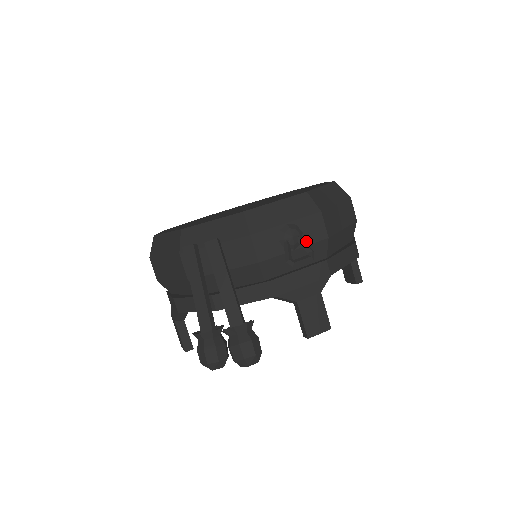
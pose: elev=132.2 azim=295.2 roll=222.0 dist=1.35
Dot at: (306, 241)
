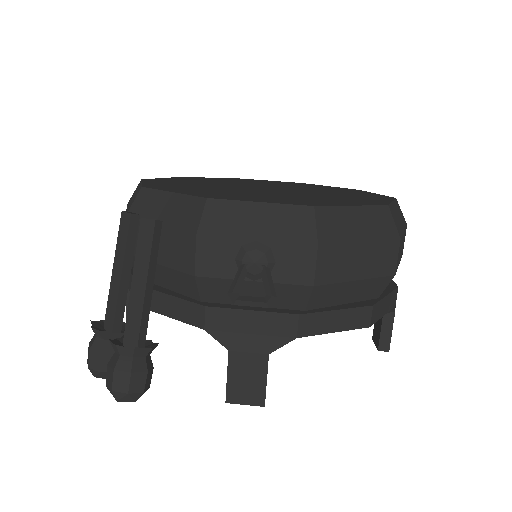
Dot at: (276, 276)
